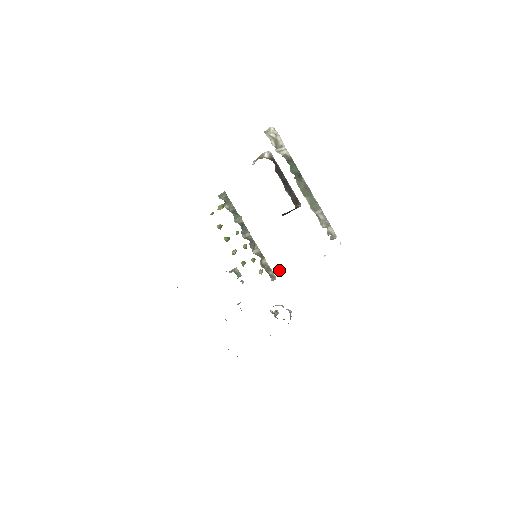
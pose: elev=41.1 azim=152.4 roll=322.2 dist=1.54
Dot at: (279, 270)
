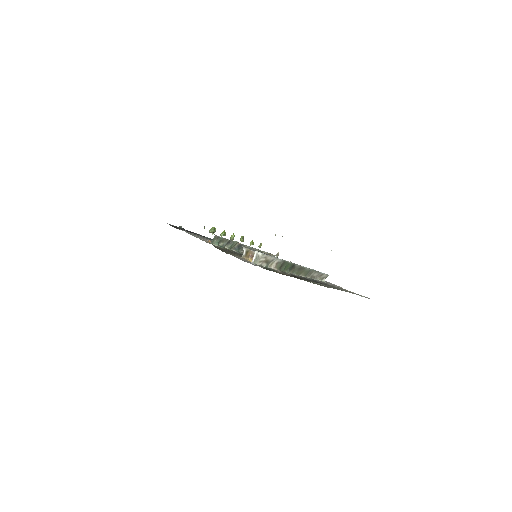
Dot at: (275, 234)
